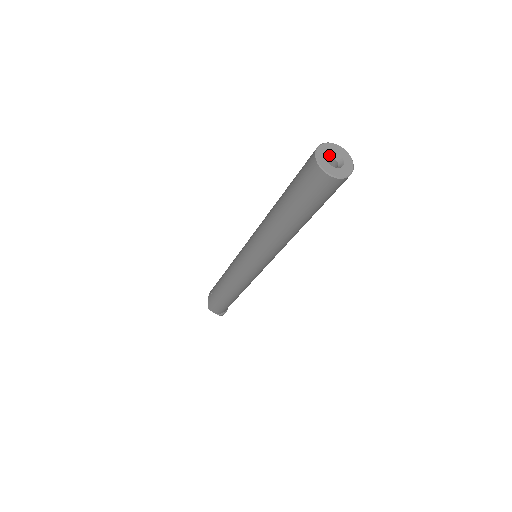
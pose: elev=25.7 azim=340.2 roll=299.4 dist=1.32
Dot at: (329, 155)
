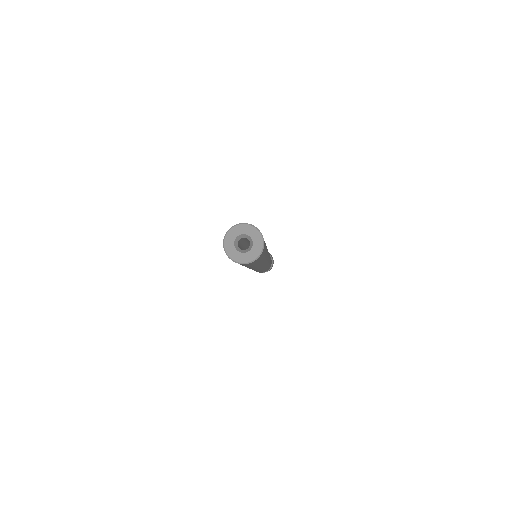
Dot at: (238, 238)
